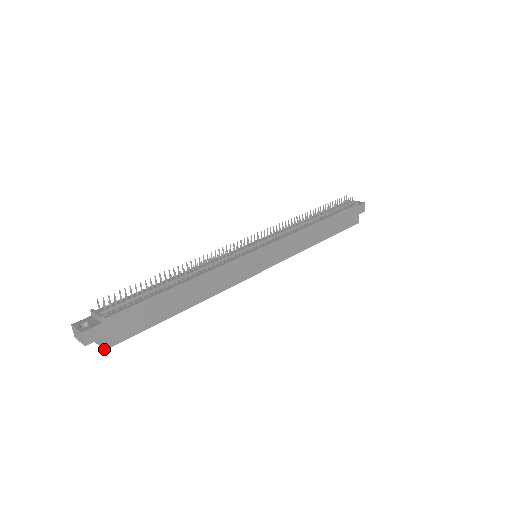
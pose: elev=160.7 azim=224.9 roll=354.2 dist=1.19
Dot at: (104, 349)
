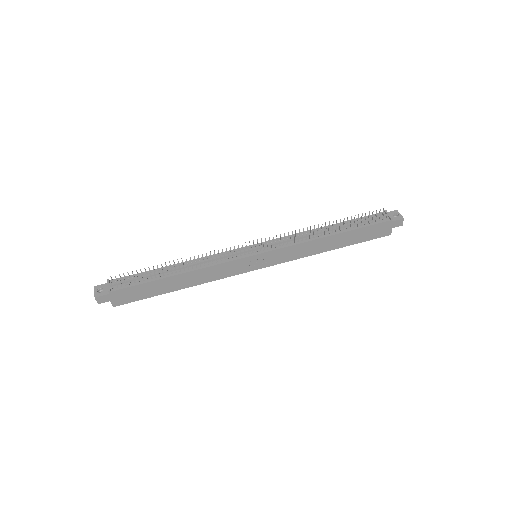
Dot at: (113, 306)
